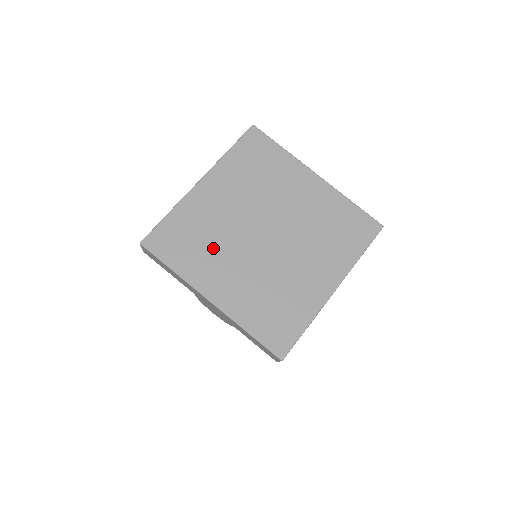
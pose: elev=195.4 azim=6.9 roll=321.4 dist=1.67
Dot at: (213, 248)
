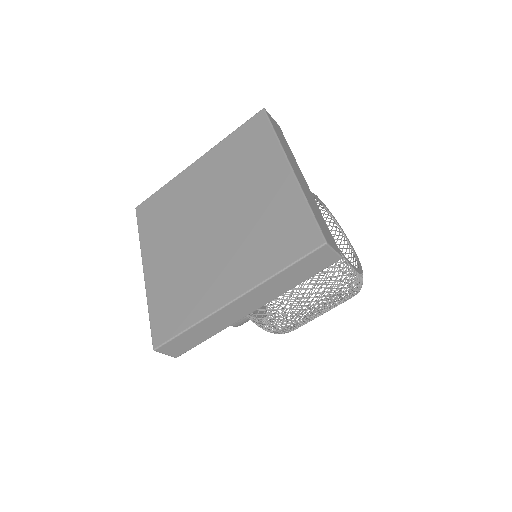
Dot at: (170, 224)
